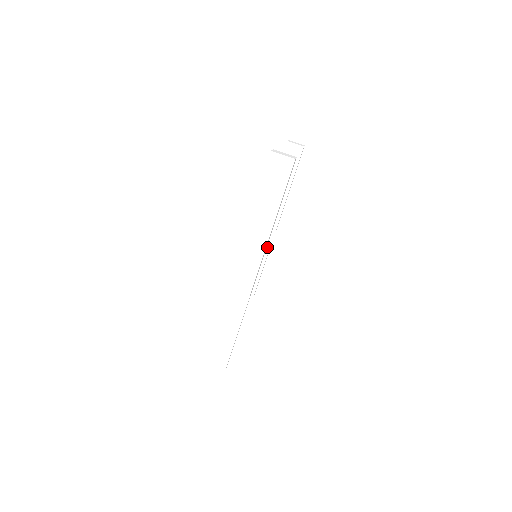
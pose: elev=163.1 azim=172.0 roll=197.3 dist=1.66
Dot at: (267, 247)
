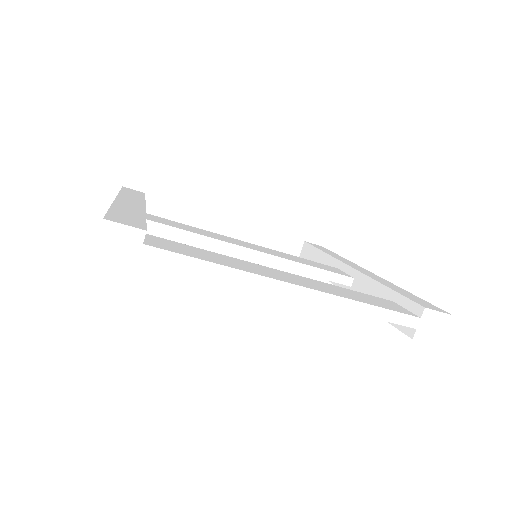
Dot at: (364, 280)
